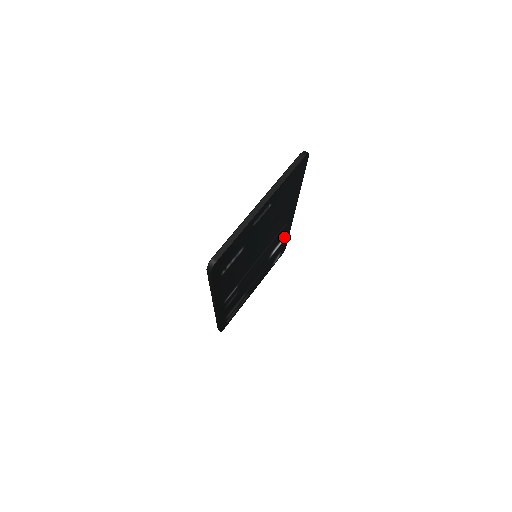
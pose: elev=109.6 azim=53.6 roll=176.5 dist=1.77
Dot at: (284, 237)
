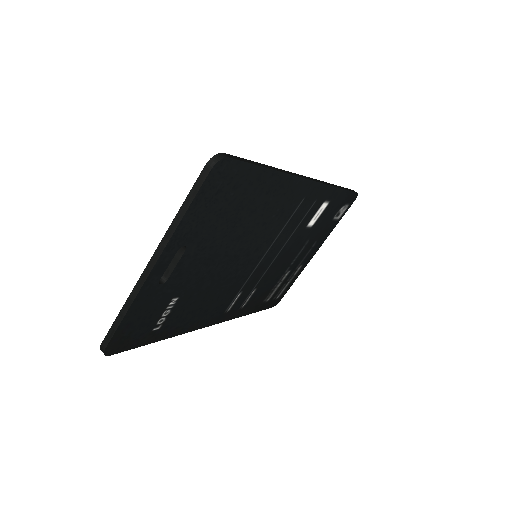
Dot at: (326, 200)
